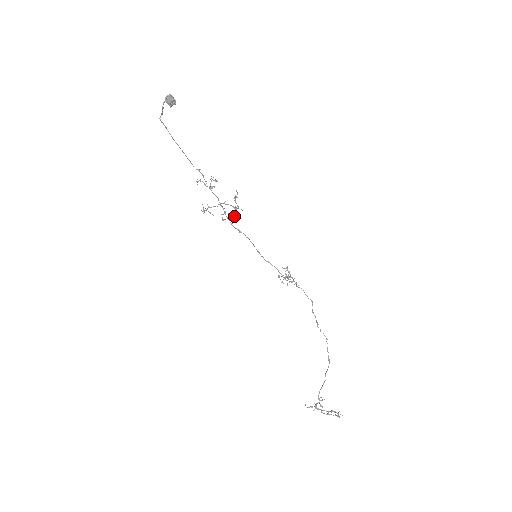
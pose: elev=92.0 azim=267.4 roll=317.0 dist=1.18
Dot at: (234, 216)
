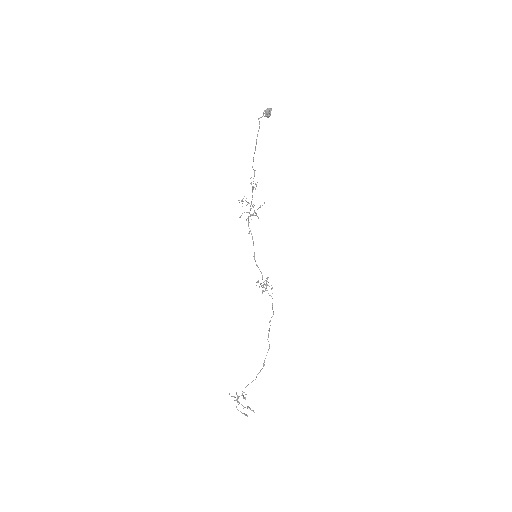
Dot at: (246, 220)
